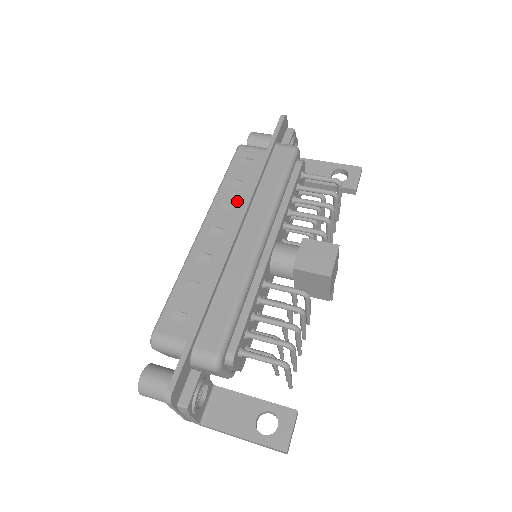
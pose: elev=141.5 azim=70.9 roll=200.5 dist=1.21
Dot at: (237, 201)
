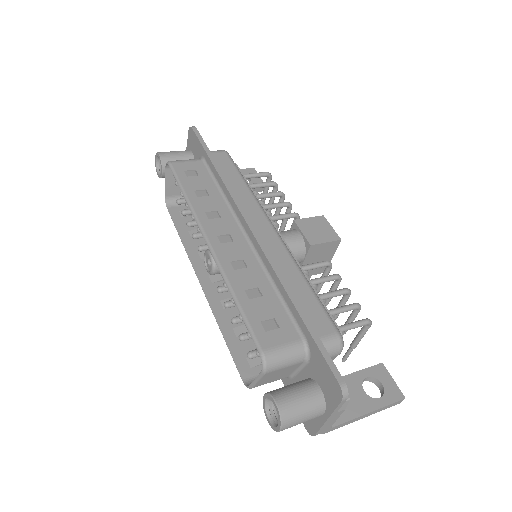
Dot at: (218, 207)
